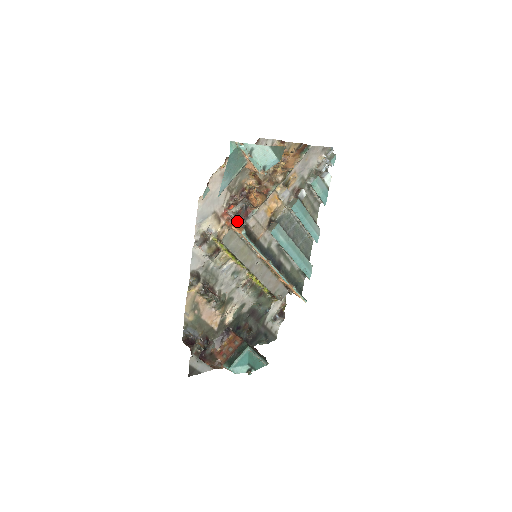
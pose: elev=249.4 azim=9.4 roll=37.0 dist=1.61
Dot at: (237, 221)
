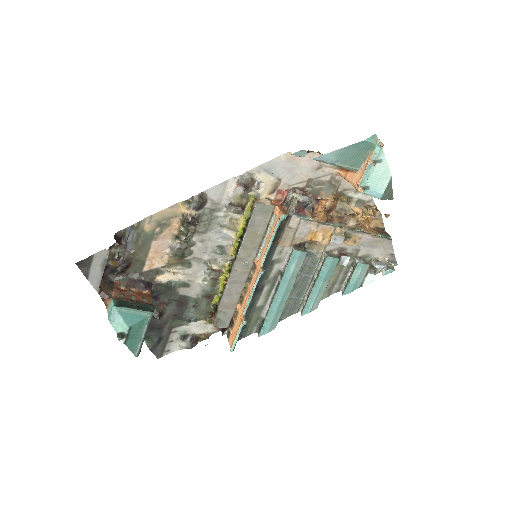
Dot at: (289, 205)
